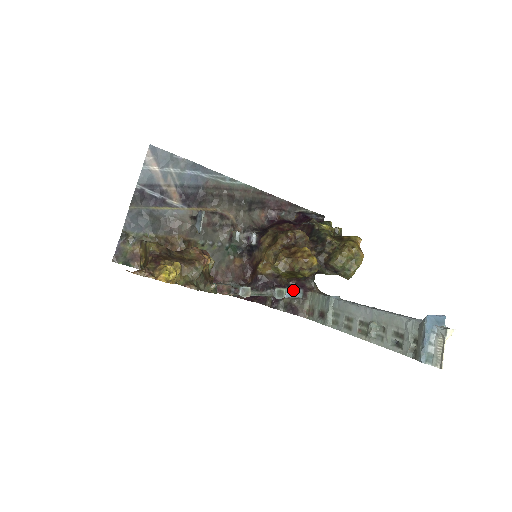
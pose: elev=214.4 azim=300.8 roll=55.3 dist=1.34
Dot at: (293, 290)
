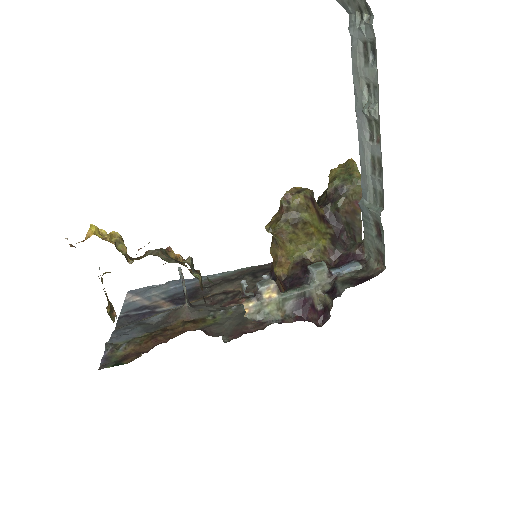
Dot at: (342, 267)
